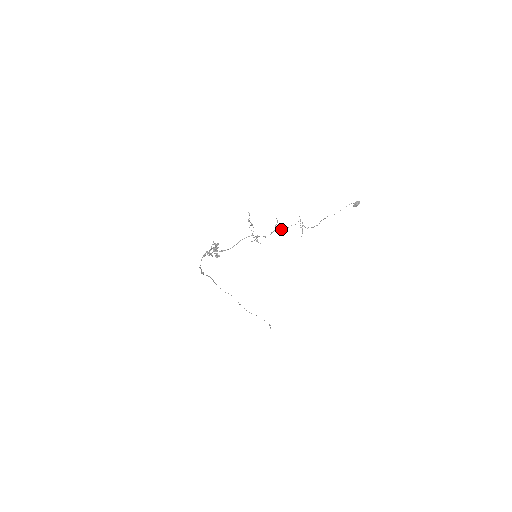
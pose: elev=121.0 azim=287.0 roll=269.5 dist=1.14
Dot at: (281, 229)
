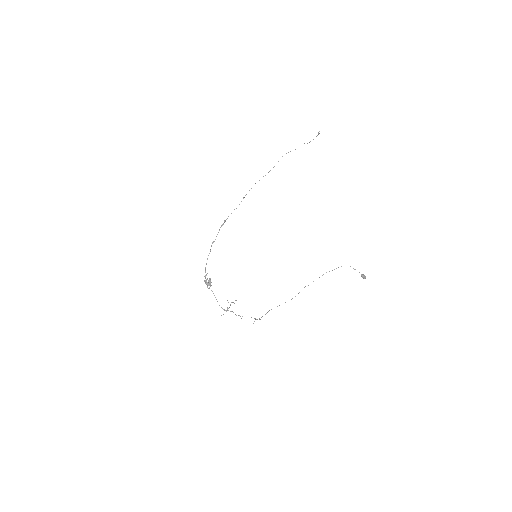
Dot at: occluded
